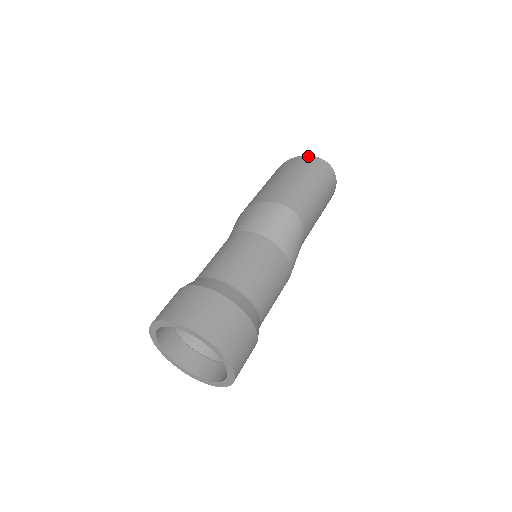
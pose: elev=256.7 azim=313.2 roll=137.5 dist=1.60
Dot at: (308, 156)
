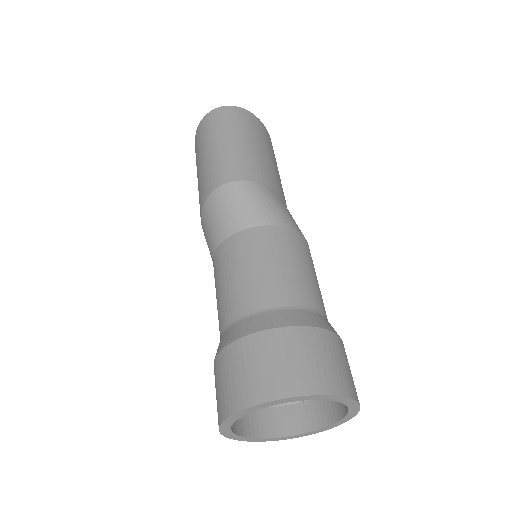
Dot at: (199, 125)
